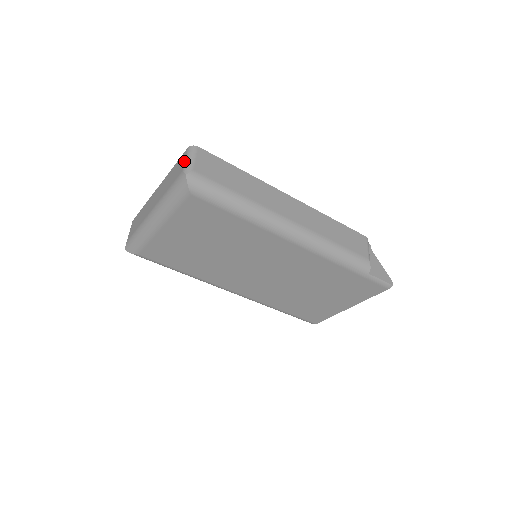
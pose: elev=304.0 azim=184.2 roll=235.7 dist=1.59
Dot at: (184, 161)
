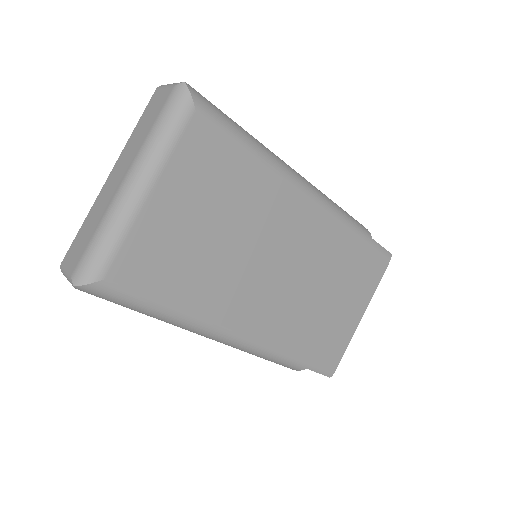
Dot at: (165, 88)
